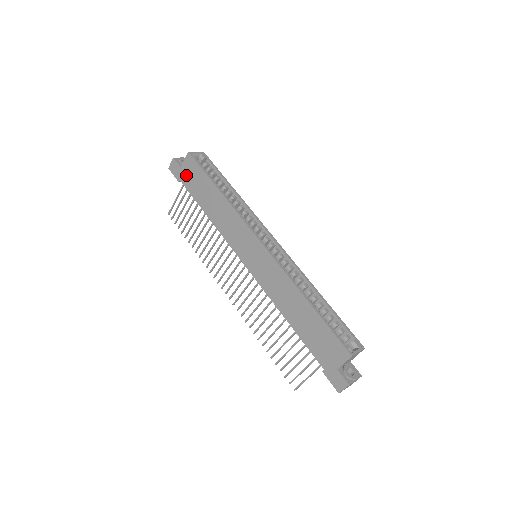
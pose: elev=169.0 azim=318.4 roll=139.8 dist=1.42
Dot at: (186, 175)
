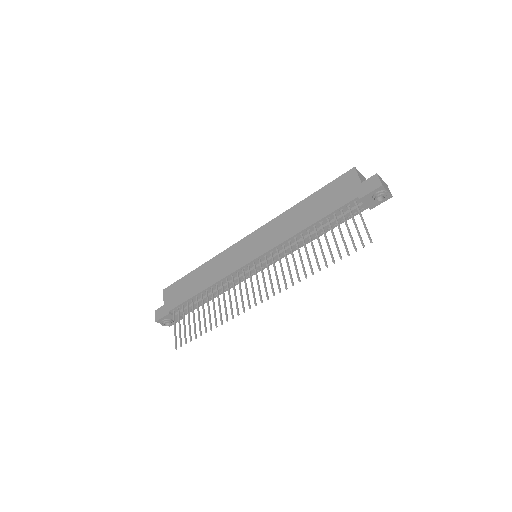
Dot at: (171, 301)
